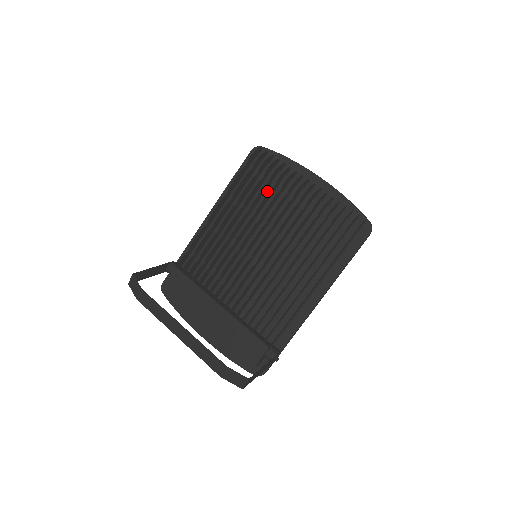
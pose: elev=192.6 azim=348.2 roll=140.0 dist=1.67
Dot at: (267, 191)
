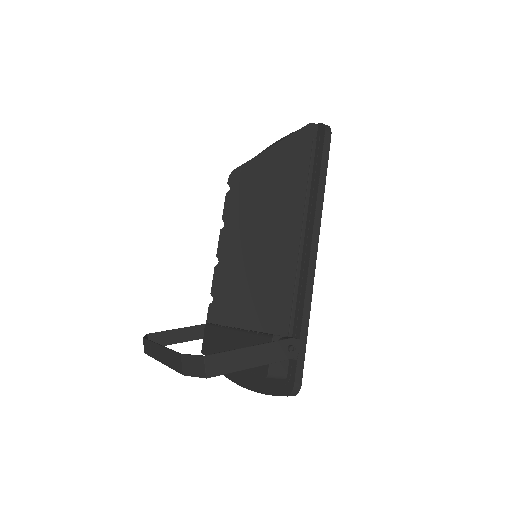
Dot at: occluded
